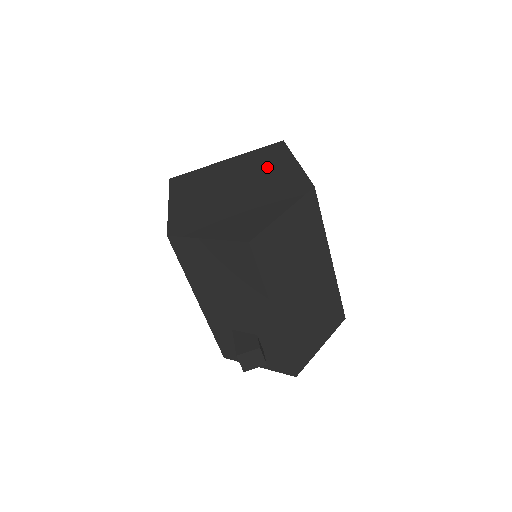
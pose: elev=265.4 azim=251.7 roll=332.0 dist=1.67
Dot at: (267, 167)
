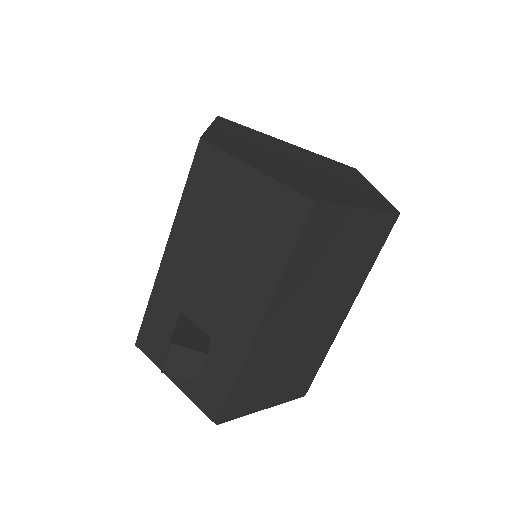
Dot at: (338, 171)
